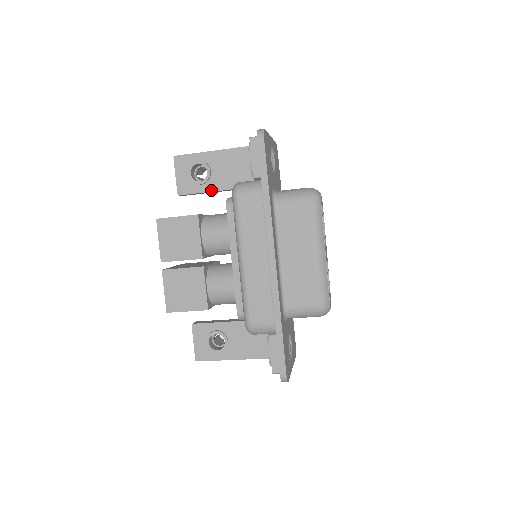
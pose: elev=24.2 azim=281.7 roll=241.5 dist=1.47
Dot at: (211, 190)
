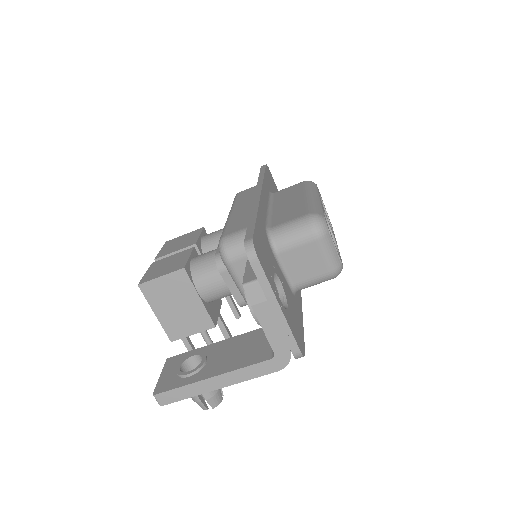
Dot at: occluded
